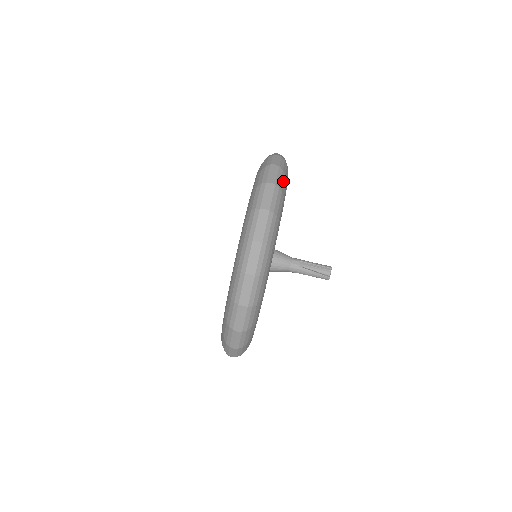
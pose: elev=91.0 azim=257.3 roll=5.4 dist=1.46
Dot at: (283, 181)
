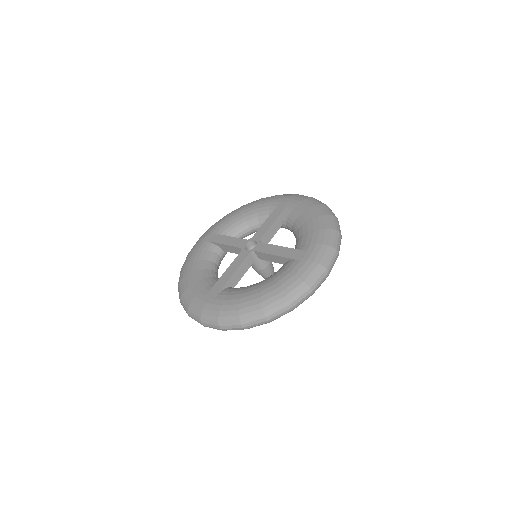
Dot at: occluded
